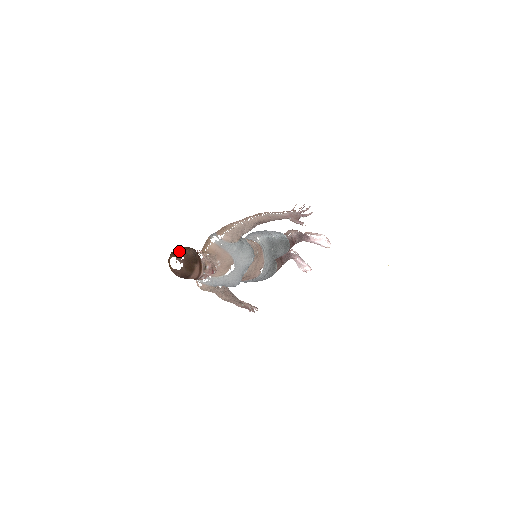
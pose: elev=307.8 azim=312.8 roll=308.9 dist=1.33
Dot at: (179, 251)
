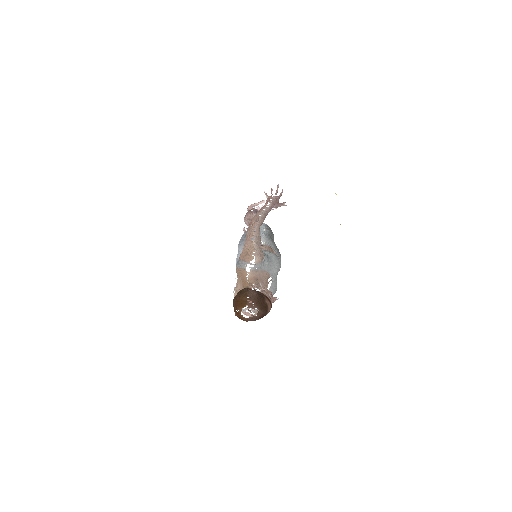
Dot at: (244, 300)
